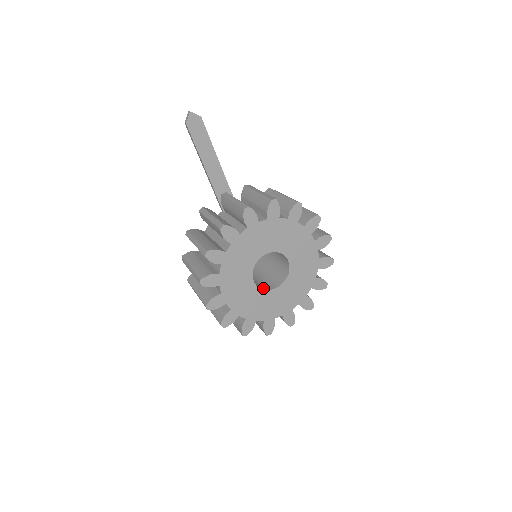
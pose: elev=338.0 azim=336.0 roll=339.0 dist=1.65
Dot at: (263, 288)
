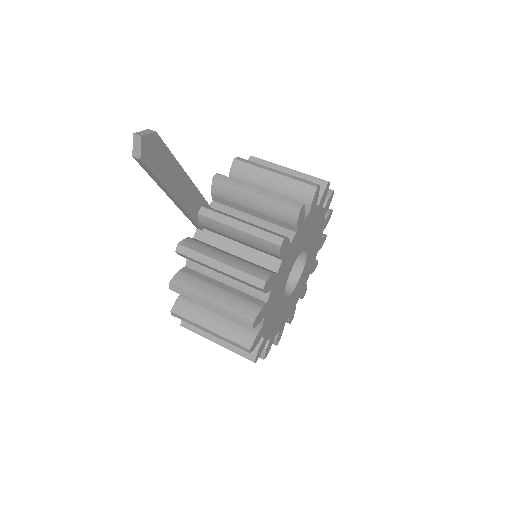
Dot at: (287, 292)
